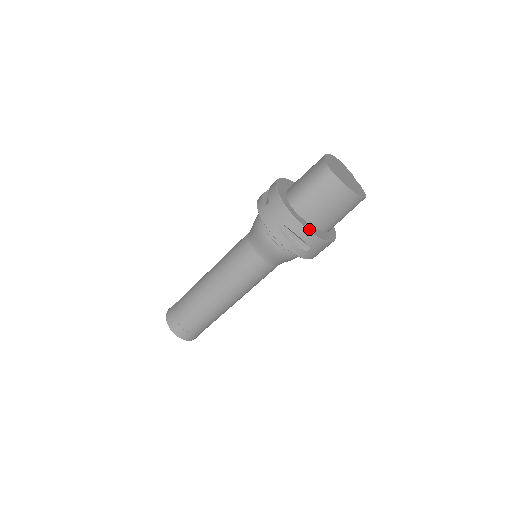
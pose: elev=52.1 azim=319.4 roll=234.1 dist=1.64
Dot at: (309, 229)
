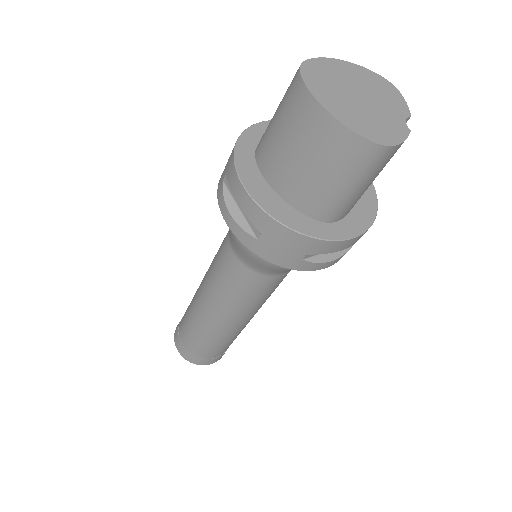
Dot at: (255, 191)
